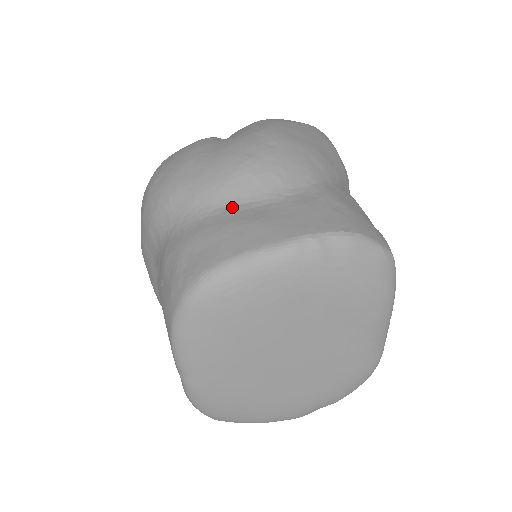
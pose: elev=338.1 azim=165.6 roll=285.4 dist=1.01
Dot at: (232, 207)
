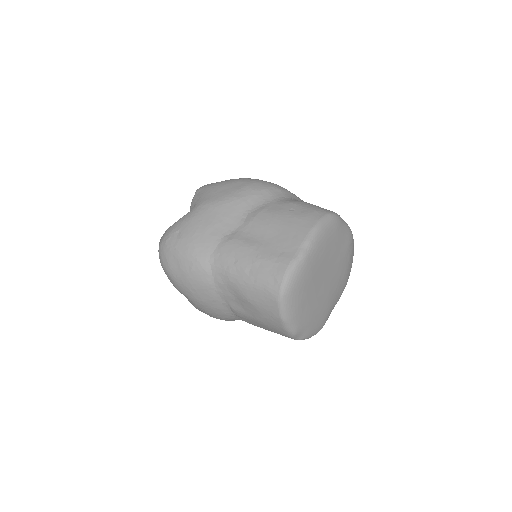
Dot at: occluded
